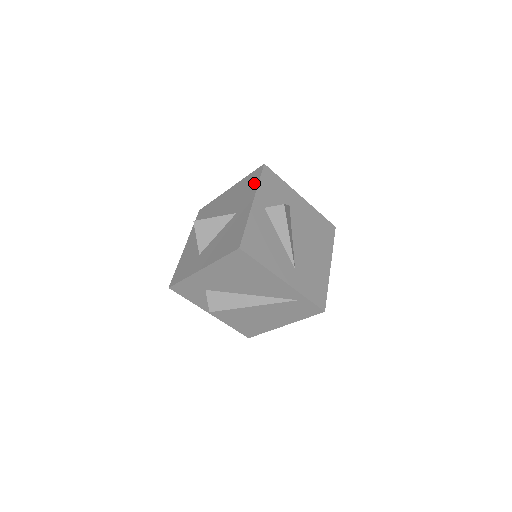
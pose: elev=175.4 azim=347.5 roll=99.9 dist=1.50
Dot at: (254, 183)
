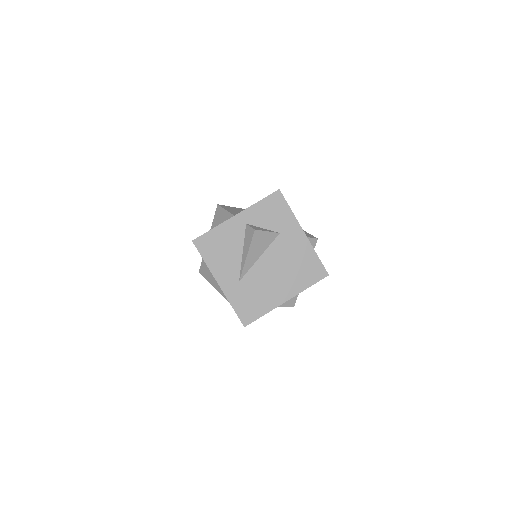
Dot at: occluded
